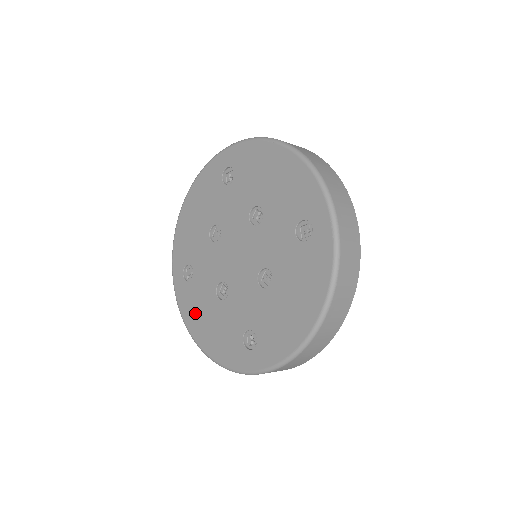
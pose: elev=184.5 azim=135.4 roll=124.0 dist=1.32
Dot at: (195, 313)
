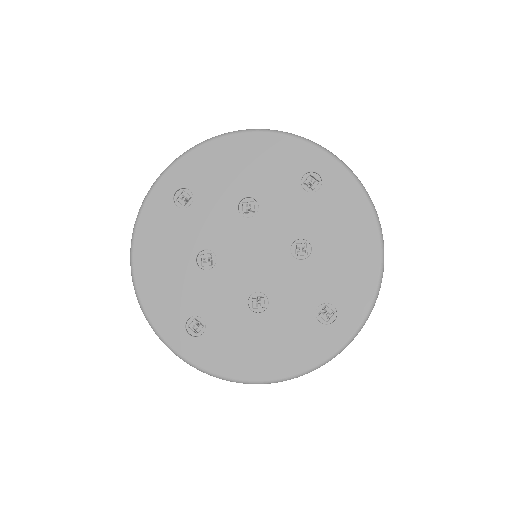
Dot at: (238, 355)
